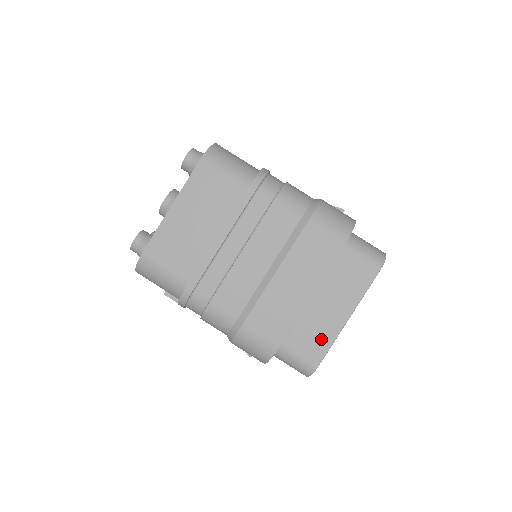
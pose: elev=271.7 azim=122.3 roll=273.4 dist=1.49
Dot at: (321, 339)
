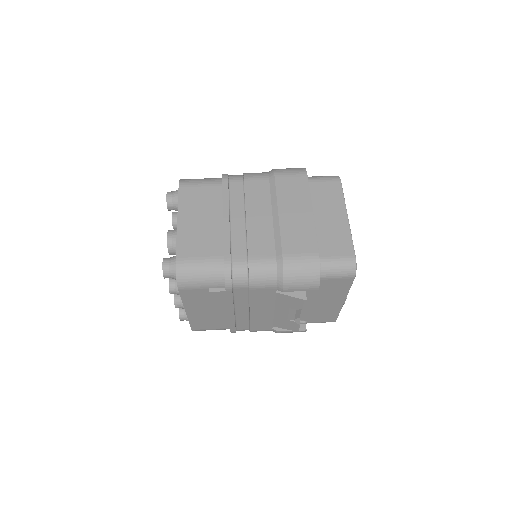
Dot at: (342, 239)
